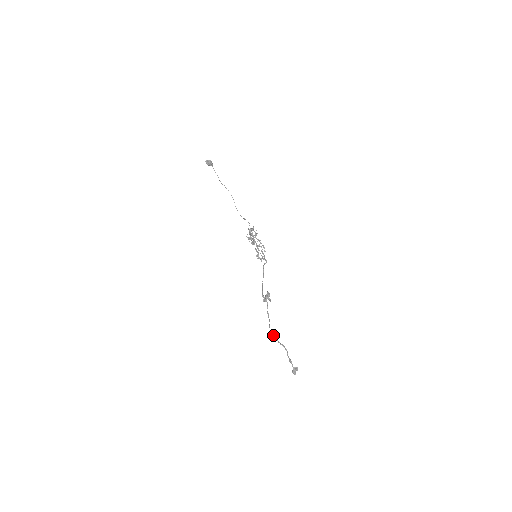
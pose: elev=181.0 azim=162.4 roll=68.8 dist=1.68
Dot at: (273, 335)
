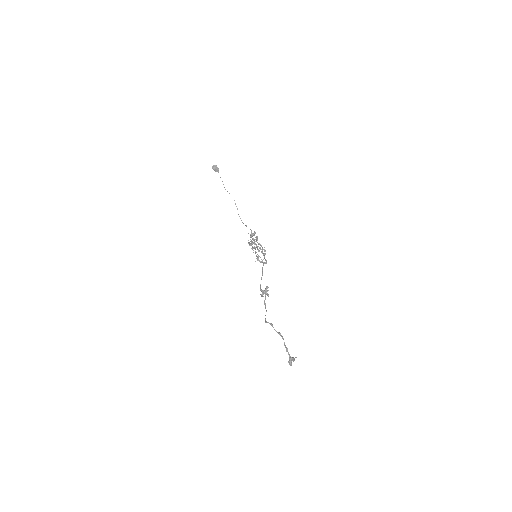
Dot at: (270, 323)
